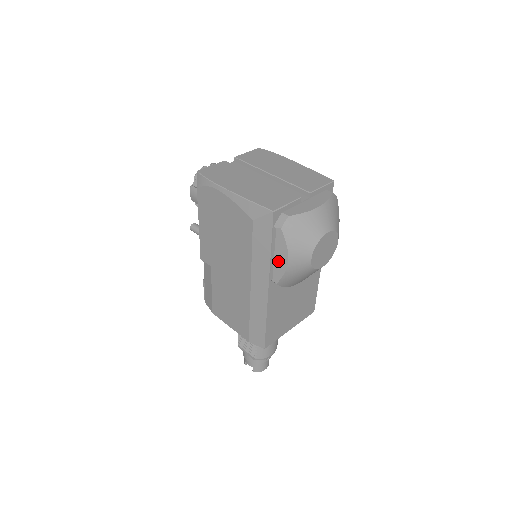
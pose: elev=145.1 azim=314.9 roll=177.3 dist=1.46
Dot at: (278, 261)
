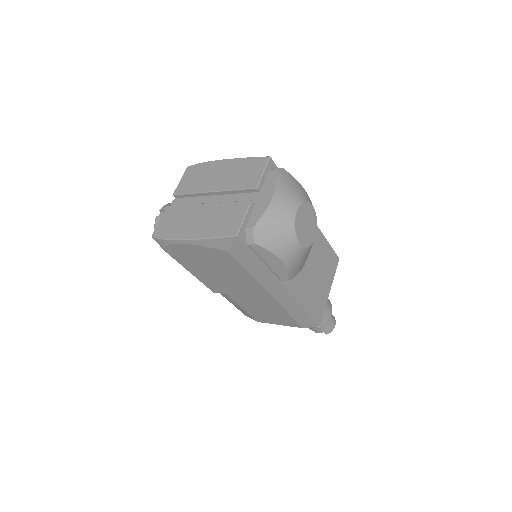
Dot at: (274, 266)
